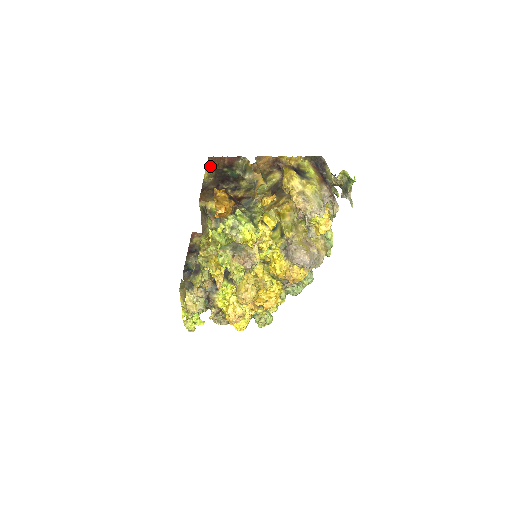
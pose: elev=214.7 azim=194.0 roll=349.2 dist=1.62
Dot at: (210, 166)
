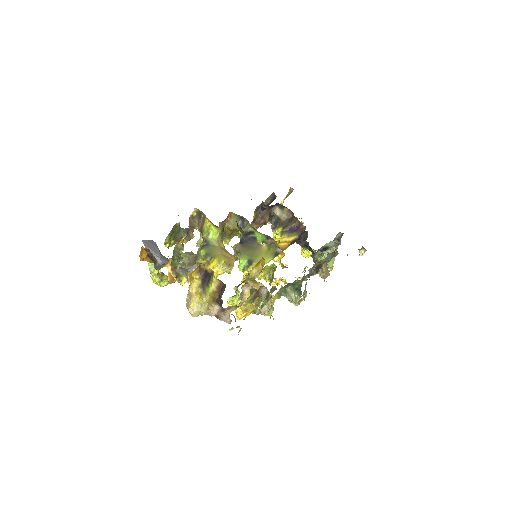
Dot at: occluded
